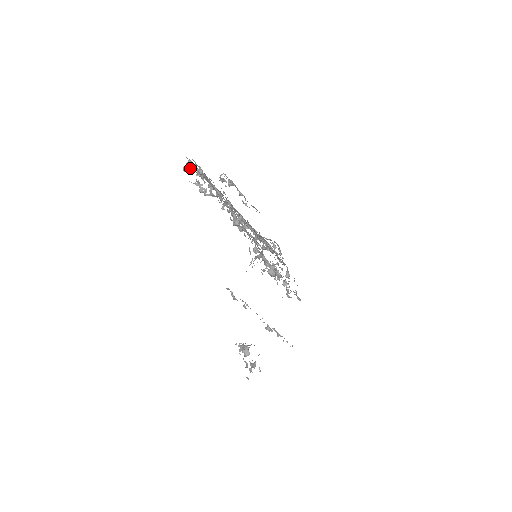
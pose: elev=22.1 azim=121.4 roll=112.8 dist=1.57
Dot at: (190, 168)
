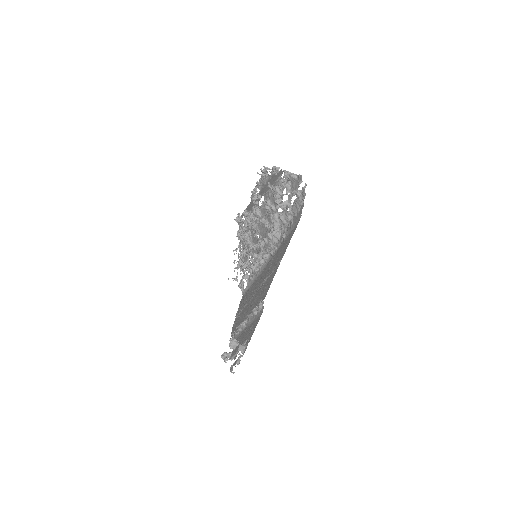
Dot at: (286, 176)
